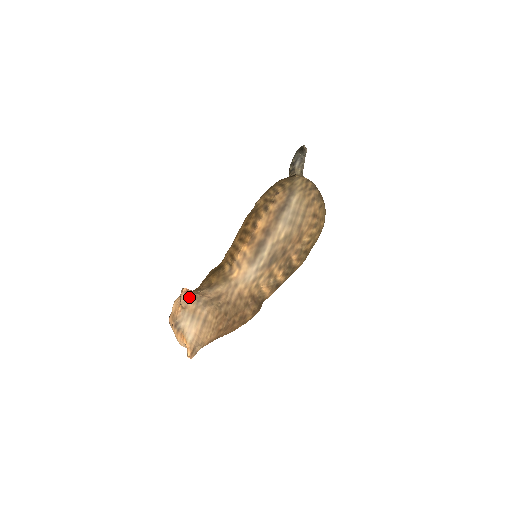
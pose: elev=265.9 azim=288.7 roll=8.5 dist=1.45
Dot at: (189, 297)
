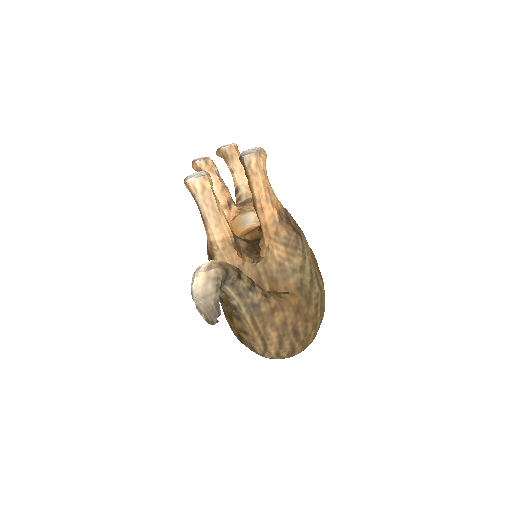
Dot at: occluded
